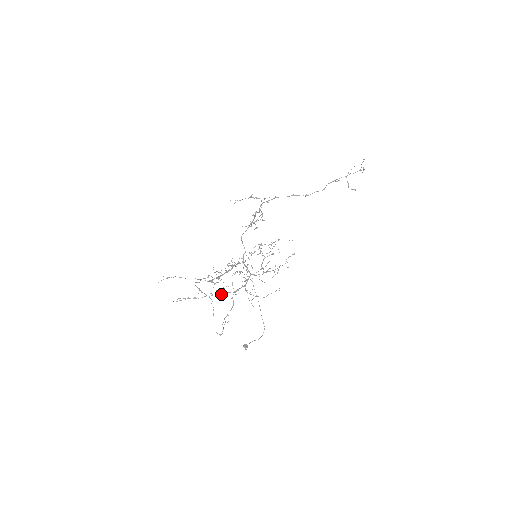
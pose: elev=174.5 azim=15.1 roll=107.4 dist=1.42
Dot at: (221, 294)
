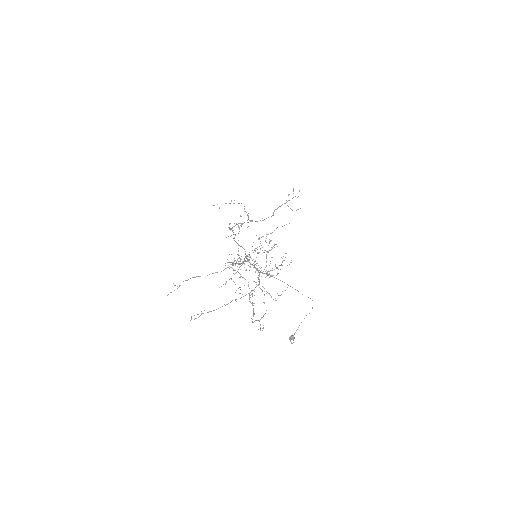
Dot at: occluded
